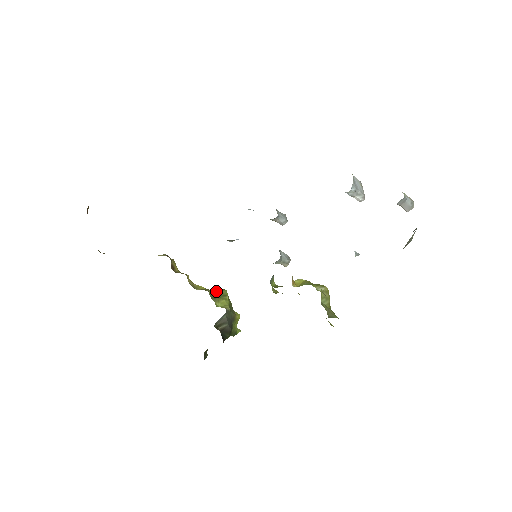
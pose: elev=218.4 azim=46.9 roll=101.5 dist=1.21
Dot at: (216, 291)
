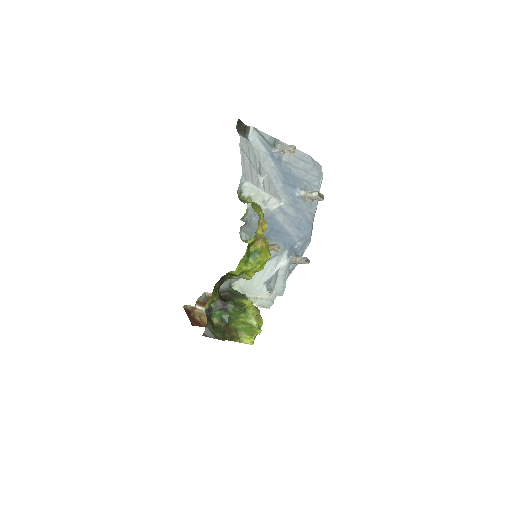
Dot at: occluded
